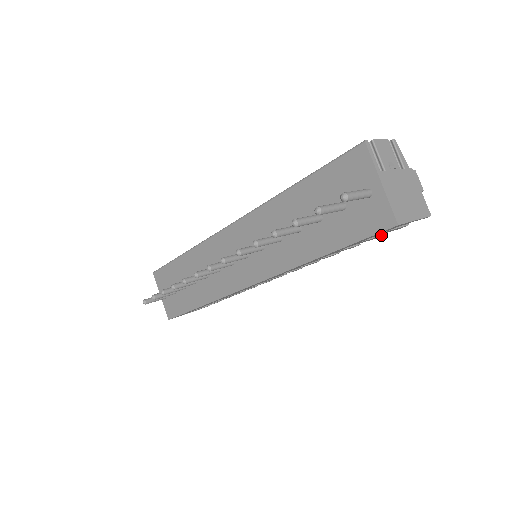
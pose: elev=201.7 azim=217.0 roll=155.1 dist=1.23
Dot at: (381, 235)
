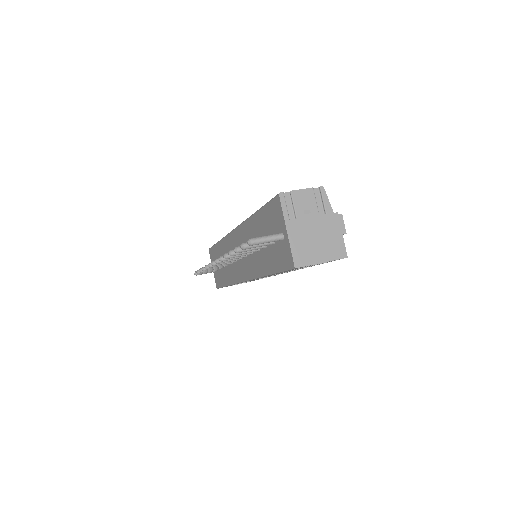
Dot at: (323, 263)
